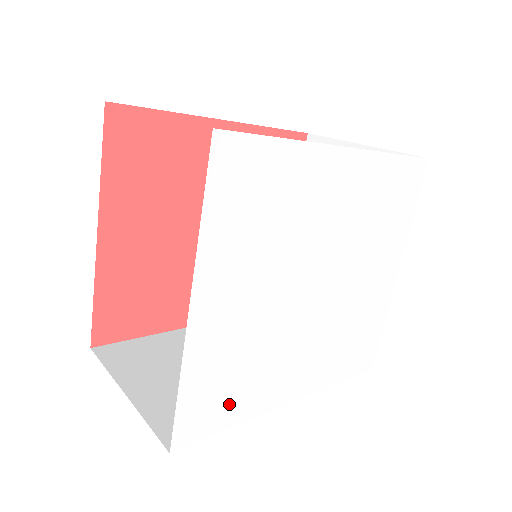
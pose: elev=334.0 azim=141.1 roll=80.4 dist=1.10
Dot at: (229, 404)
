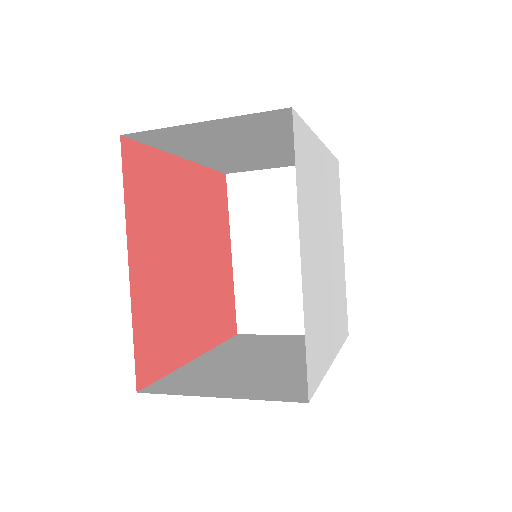
Dot at: (318, 355)
